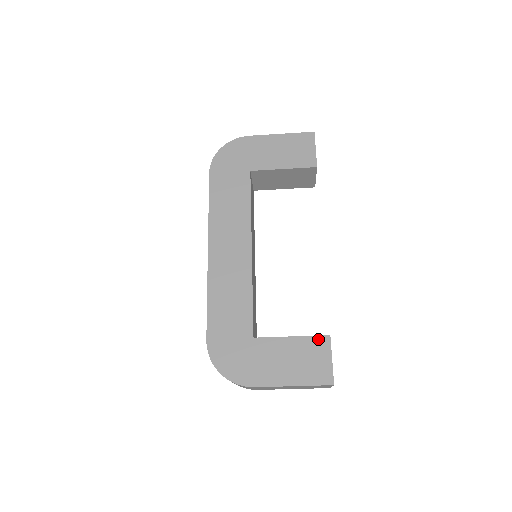
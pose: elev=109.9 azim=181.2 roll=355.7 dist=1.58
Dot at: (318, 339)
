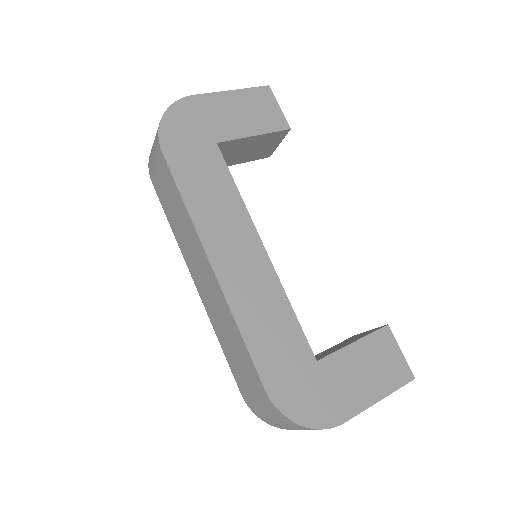
Dot at: (380, 334)
